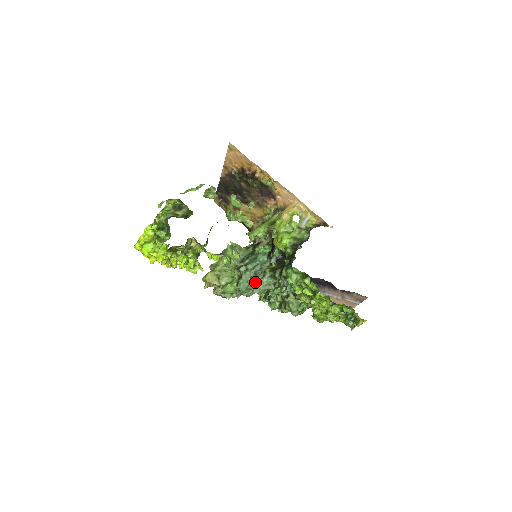
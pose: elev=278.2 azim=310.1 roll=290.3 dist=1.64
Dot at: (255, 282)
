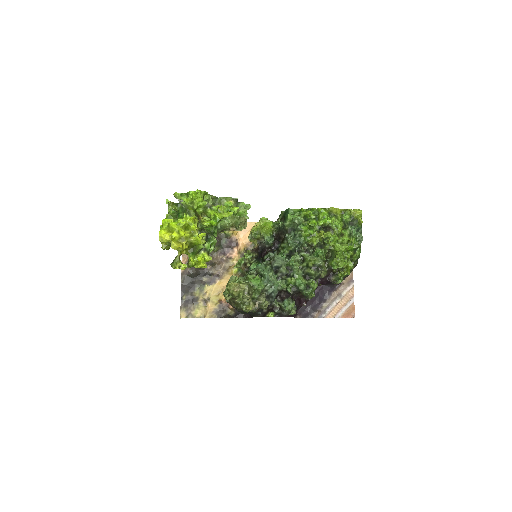
Dot at: (271, 263)
